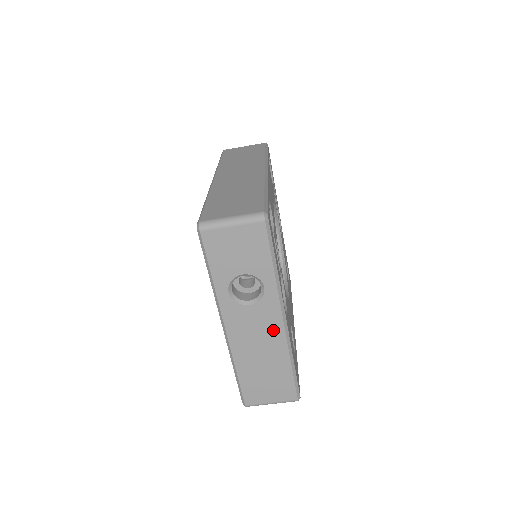
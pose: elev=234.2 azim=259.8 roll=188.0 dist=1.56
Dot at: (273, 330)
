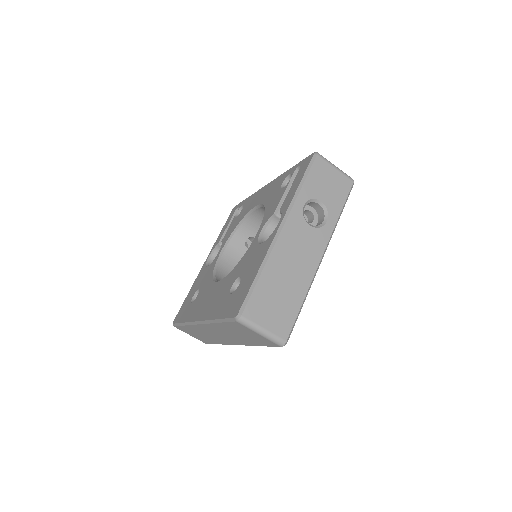
Dot at: (311, 258)
